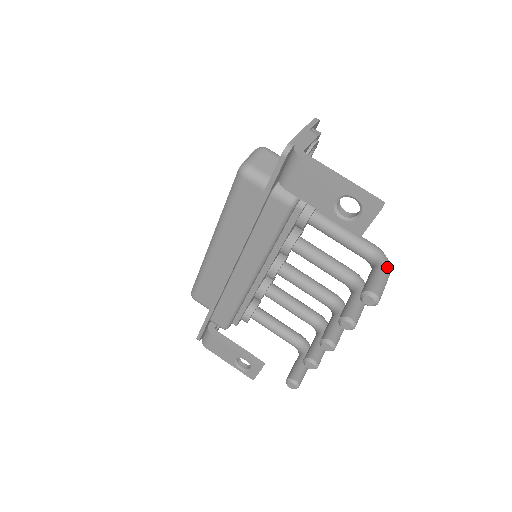
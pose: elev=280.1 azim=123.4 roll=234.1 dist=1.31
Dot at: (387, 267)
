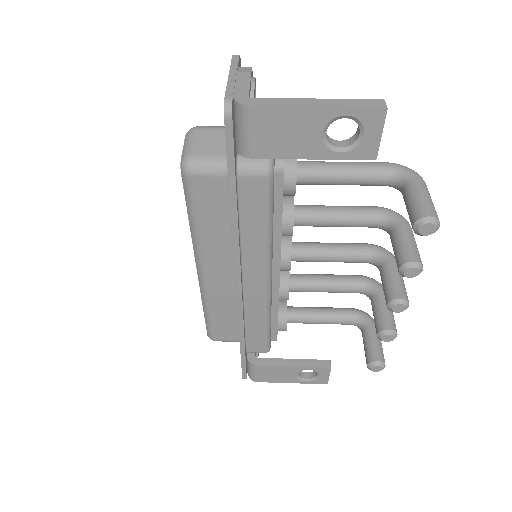
Dot at: (419, 178)
